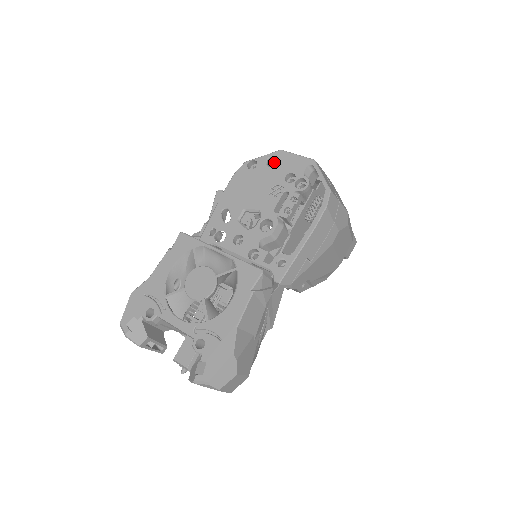
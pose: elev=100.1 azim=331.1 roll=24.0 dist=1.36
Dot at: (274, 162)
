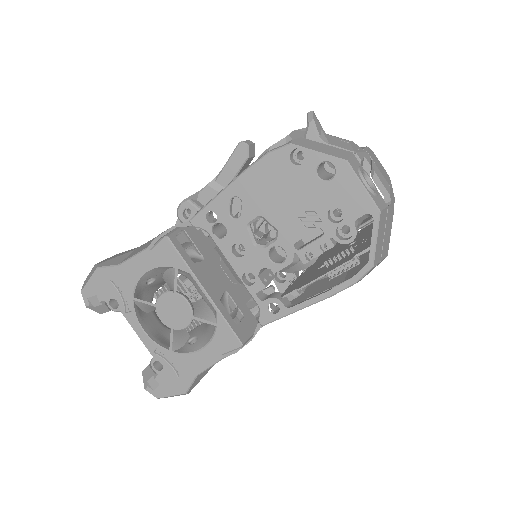
Dot at: occluded
